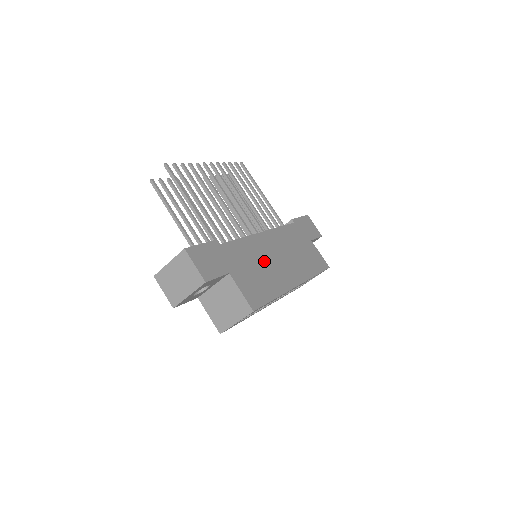
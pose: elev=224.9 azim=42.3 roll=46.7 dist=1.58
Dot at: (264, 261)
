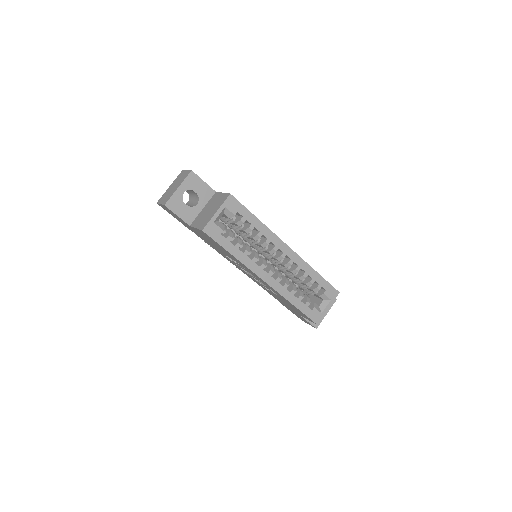
Dot at: occluded
